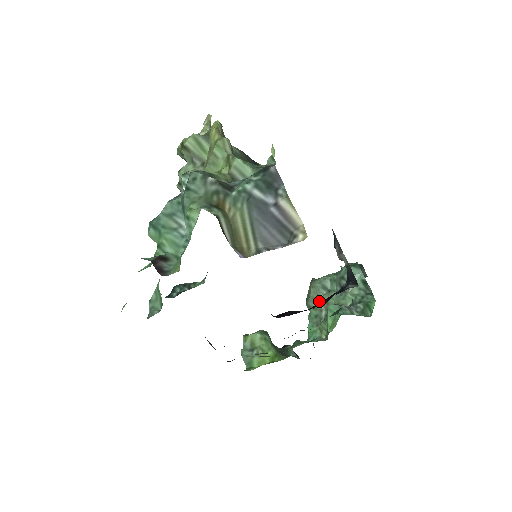
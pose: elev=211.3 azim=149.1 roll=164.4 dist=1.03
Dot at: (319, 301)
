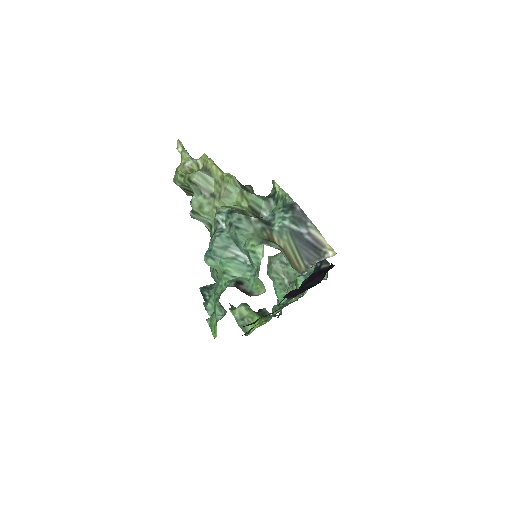
Dot at: (280, 273)
